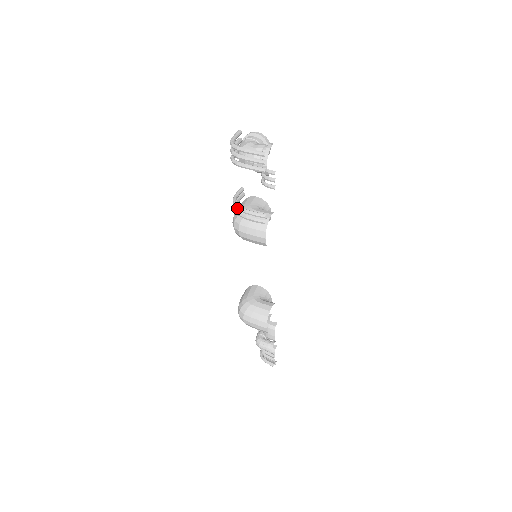
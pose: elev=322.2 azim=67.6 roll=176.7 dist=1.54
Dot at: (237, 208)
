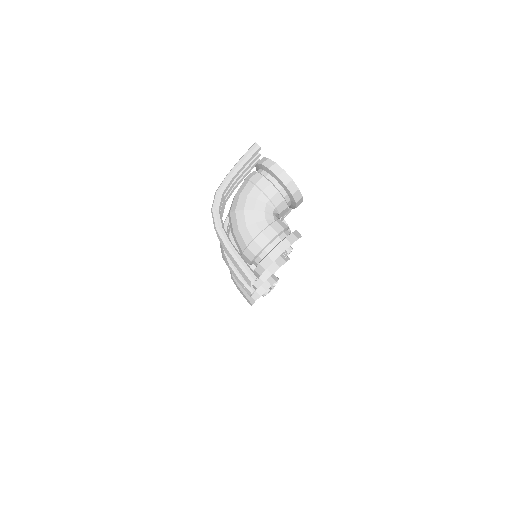
Dot at: occluded
